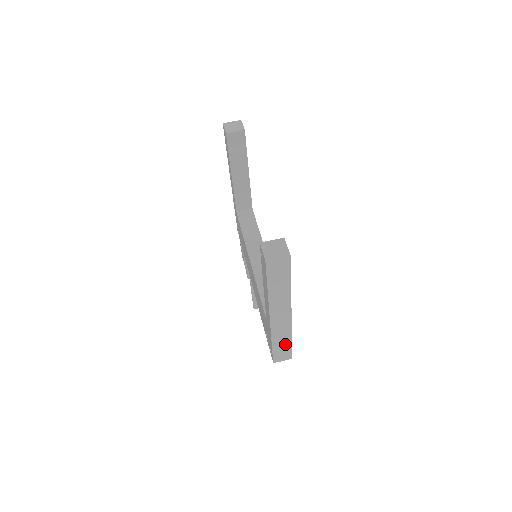
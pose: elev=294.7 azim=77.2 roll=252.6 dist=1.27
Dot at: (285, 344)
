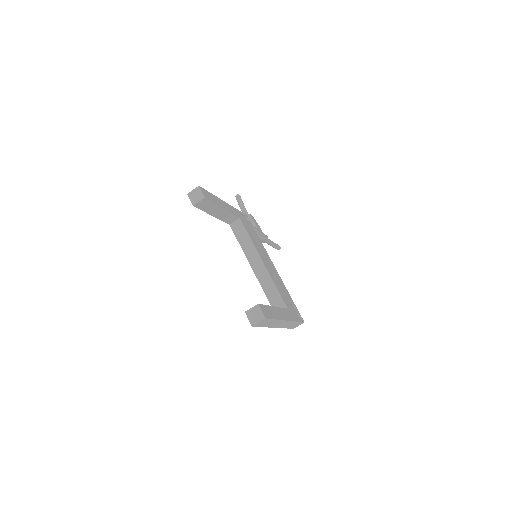
Dot at: (294, 324)
